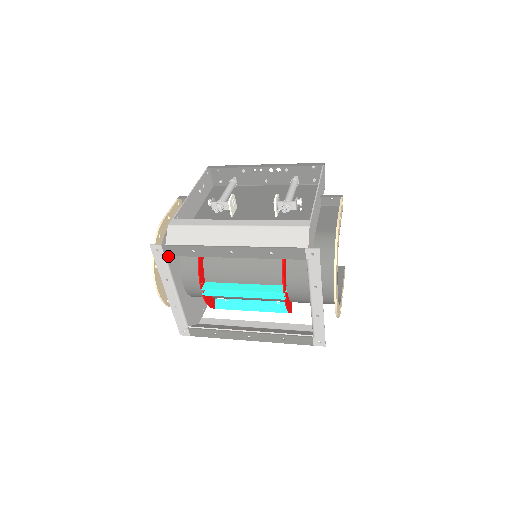
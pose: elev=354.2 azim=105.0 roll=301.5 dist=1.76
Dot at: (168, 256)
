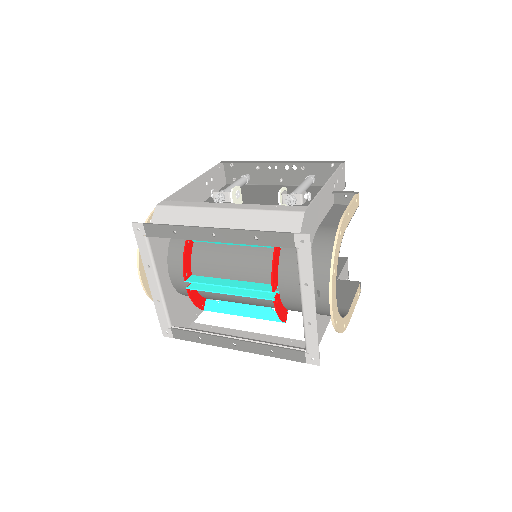
Dot at: (151, 238)
